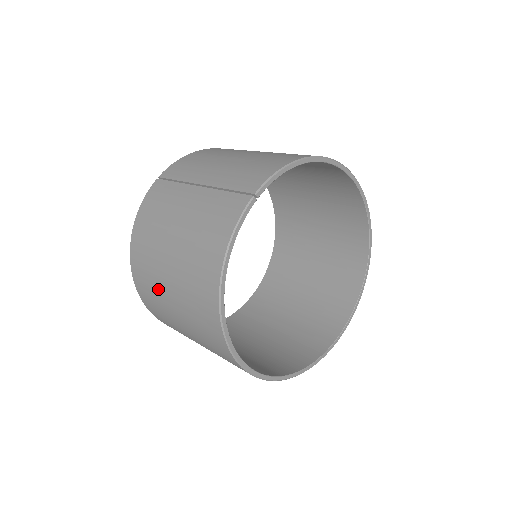
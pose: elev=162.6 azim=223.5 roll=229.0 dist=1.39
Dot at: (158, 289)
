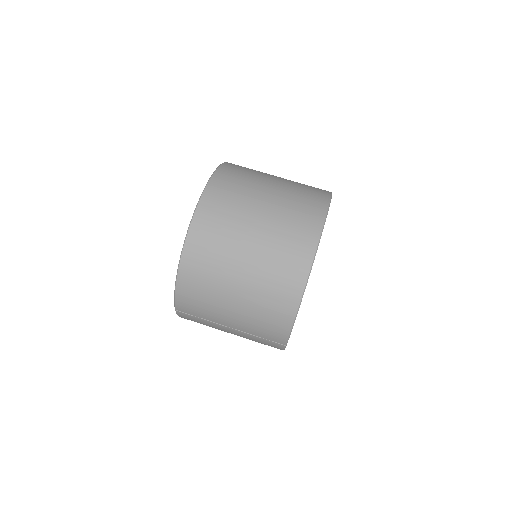
Dot at: occluded
